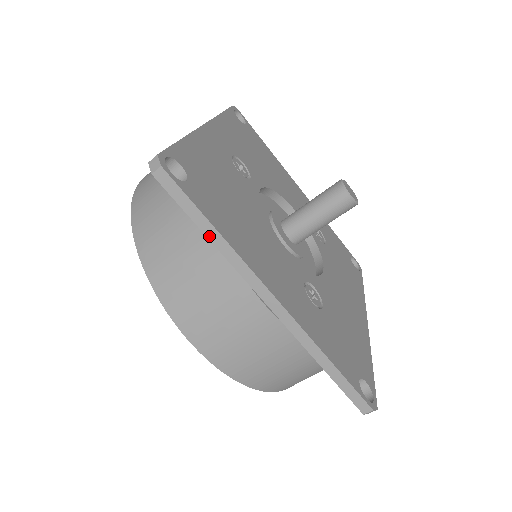
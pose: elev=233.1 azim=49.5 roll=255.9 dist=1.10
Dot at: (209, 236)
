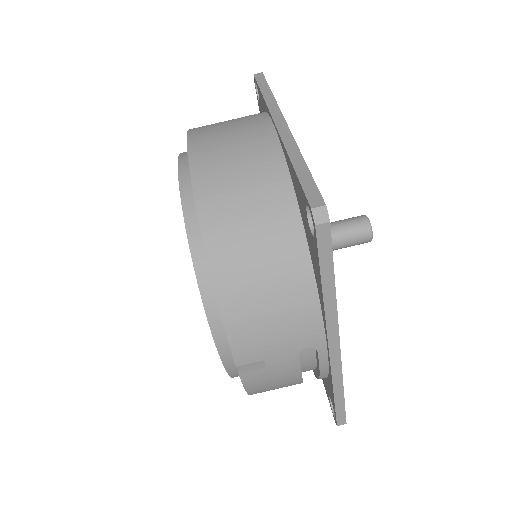
Dot at: (264, 94)
